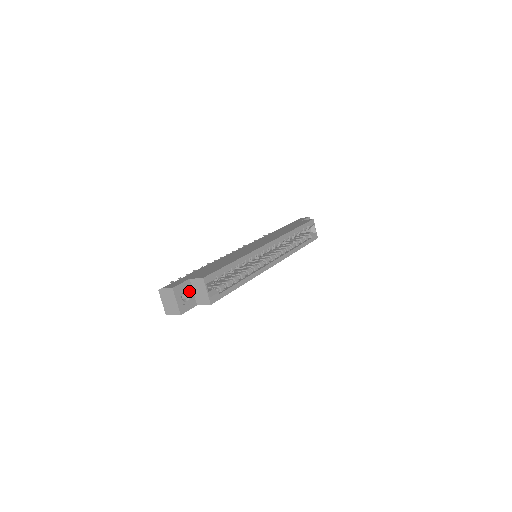
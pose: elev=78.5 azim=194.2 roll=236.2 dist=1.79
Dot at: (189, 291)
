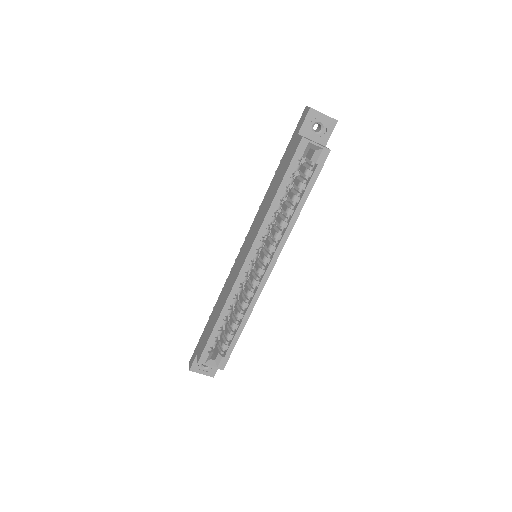
Dot at: occluded
